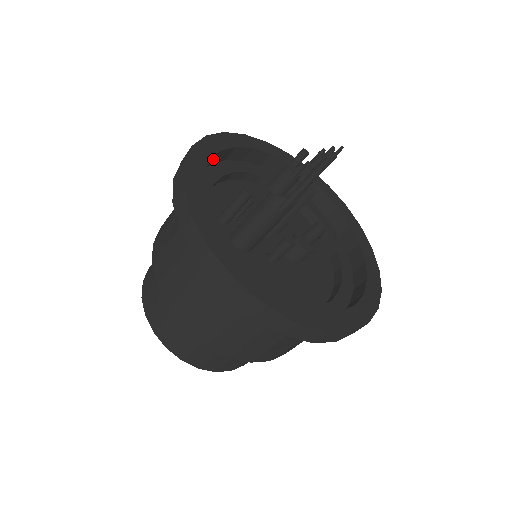
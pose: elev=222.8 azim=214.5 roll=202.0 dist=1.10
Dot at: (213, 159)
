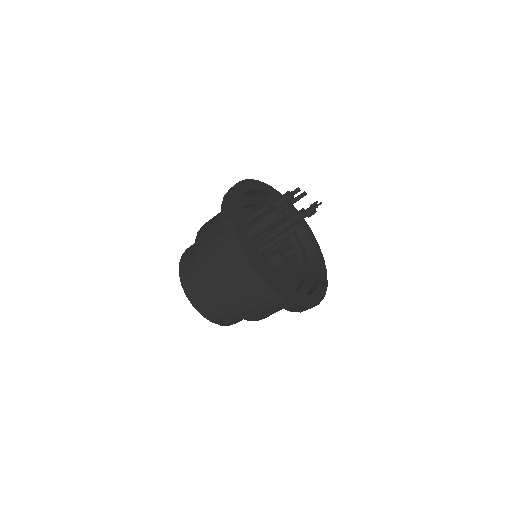
Dot at: (265, 196)
